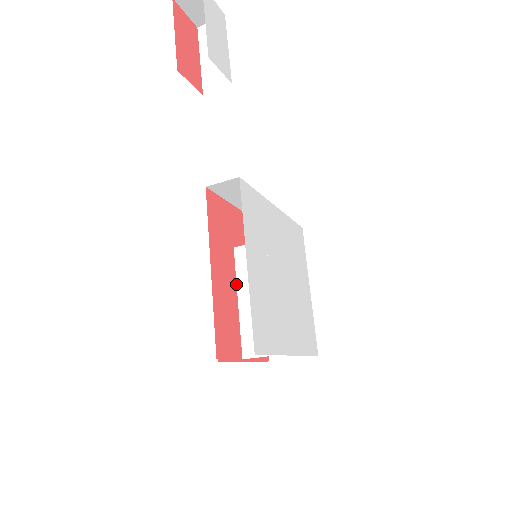
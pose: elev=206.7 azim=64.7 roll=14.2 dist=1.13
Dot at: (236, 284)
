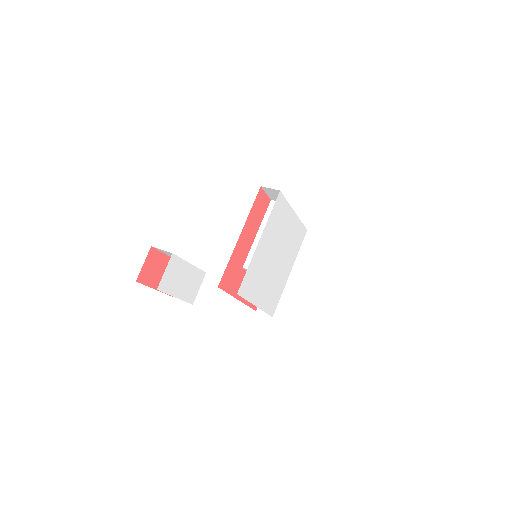
Dot at: occluded
